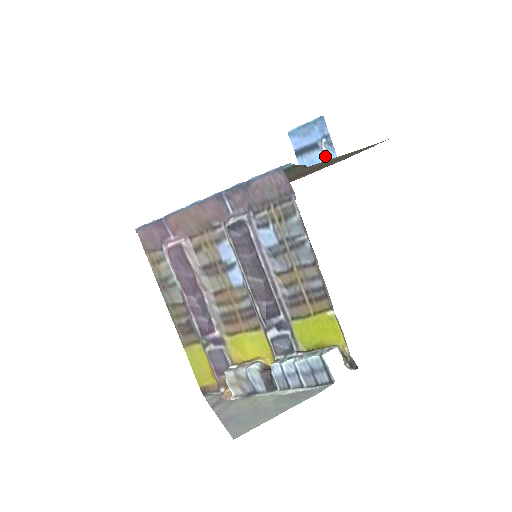
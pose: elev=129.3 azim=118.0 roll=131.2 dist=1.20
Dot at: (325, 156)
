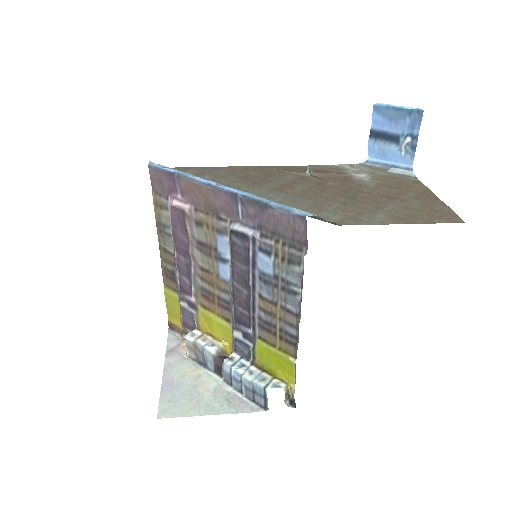
Dot at: (400, 157)
